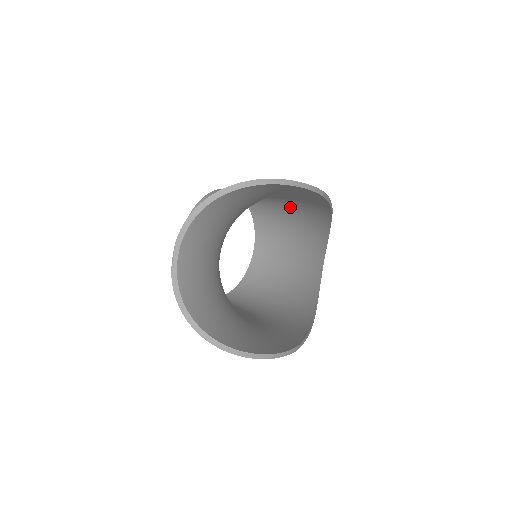
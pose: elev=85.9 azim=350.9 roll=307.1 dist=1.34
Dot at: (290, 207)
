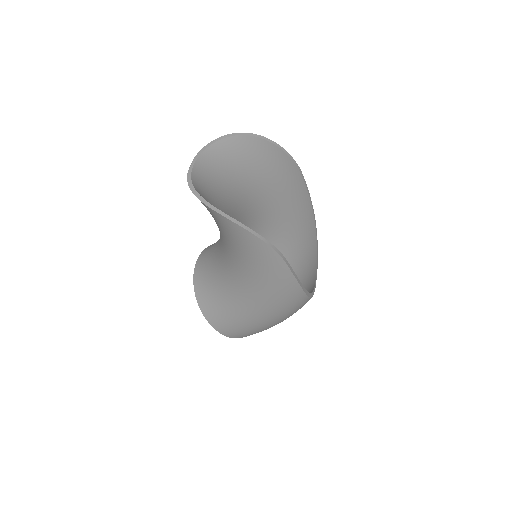
Dot at: (287, 249)
